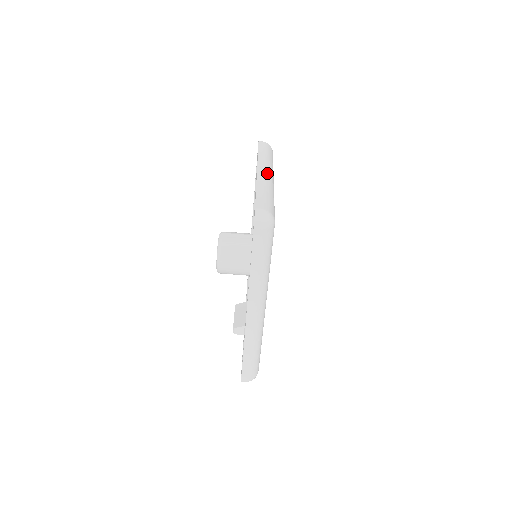
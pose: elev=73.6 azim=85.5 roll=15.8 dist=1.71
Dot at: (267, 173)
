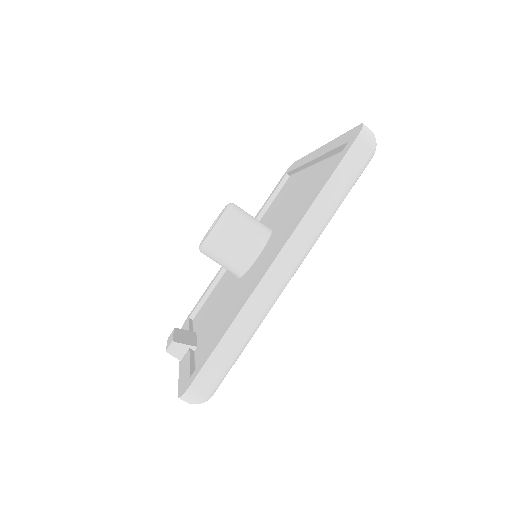
Dot at: occluded
